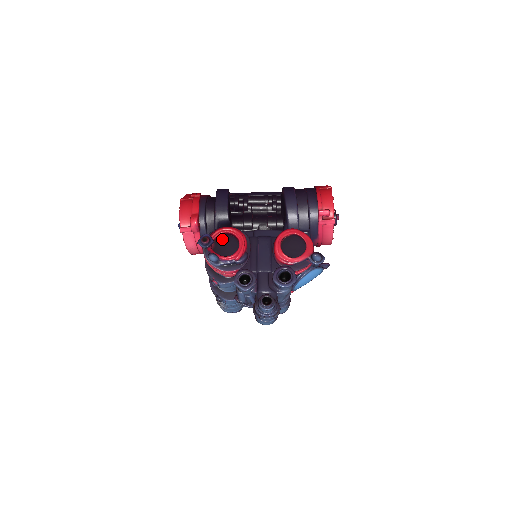
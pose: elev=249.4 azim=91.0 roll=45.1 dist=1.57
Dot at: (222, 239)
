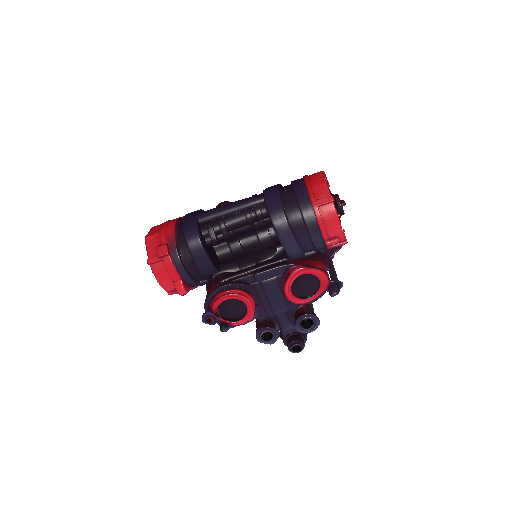
Dot at: (224, 302)
